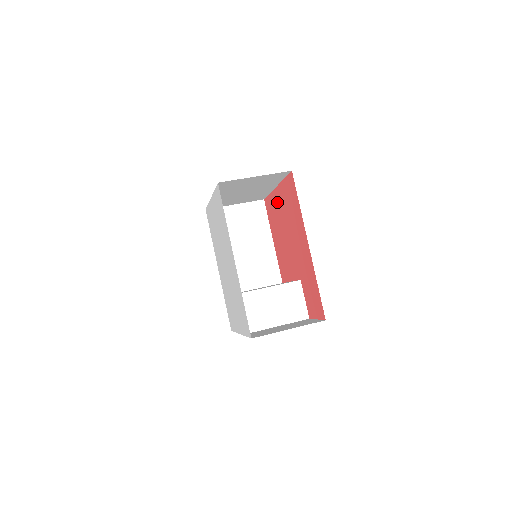
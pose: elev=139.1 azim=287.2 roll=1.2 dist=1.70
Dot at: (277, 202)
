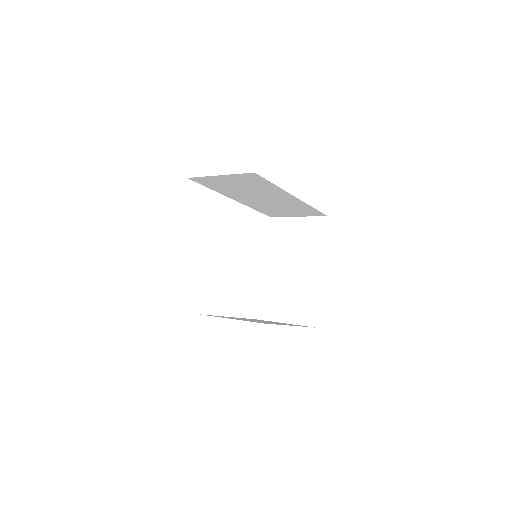
Dot at: occluded
